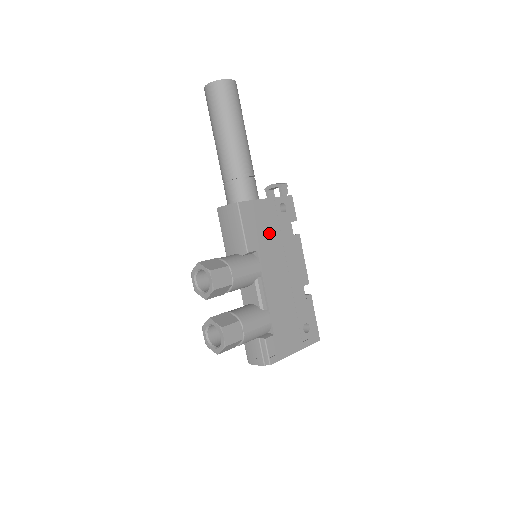
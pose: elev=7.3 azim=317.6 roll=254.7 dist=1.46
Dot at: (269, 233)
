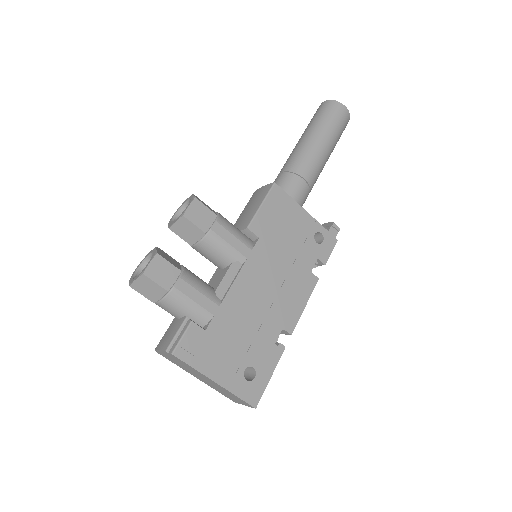
Dot at: (285, 240)
